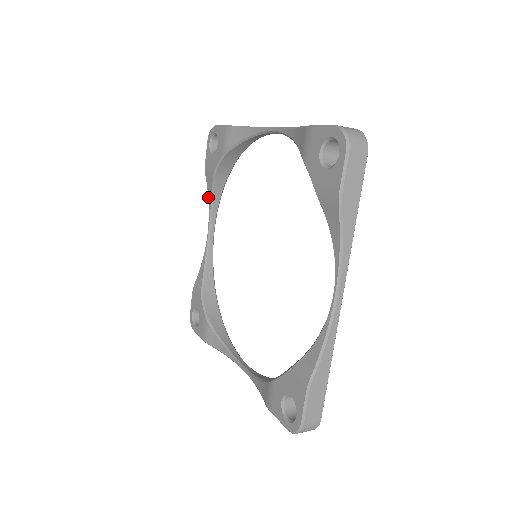
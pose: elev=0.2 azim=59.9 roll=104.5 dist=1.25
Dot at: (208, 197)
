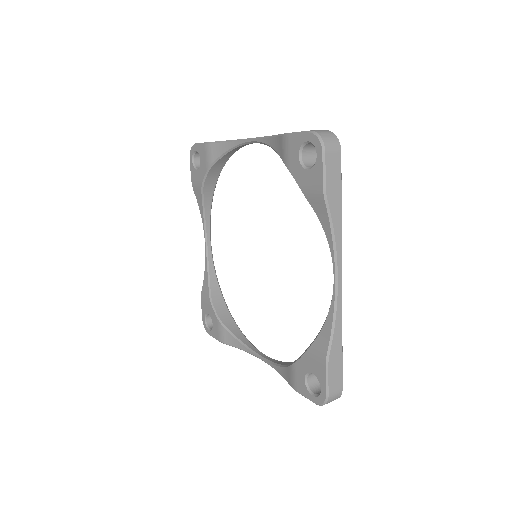
Dot at: occluded
